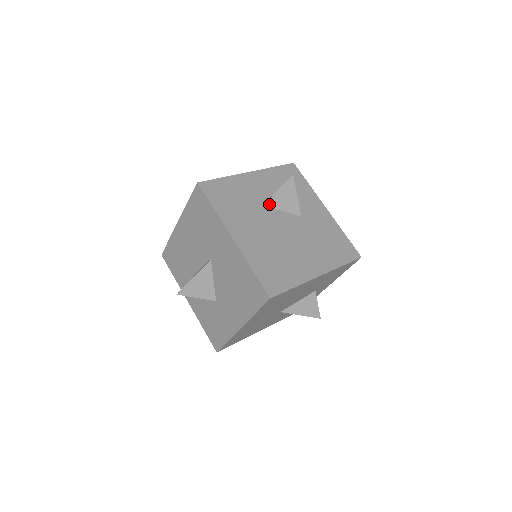
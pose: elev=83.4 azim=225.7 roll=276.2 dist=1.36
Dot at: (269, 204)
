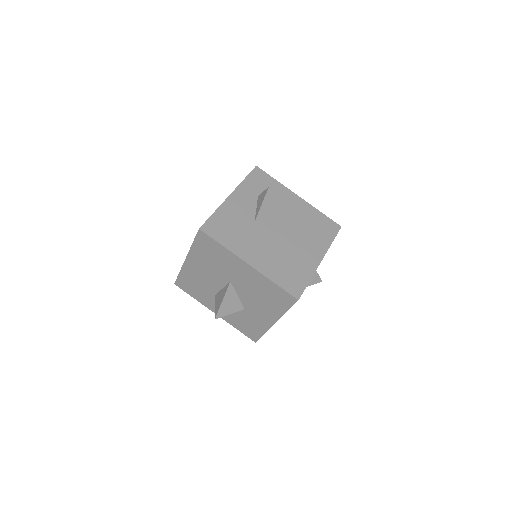
Dot at: (259, 218)
